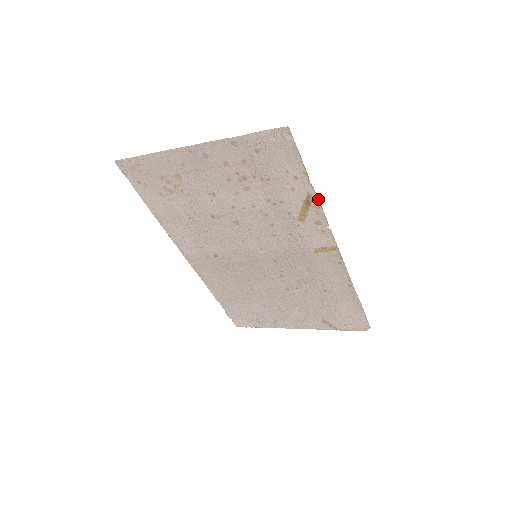
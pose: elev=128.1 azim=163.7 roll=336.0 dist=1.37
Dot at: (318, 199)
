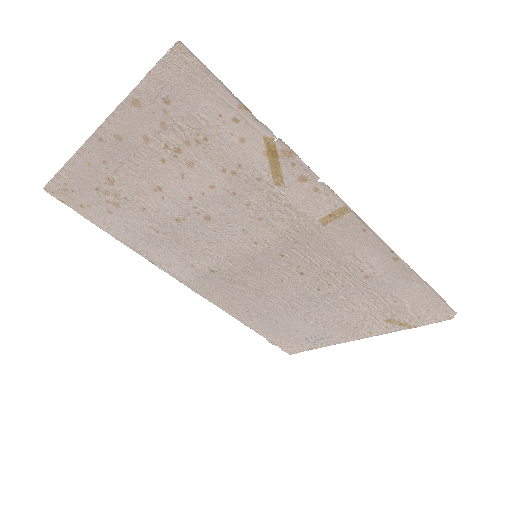
Dot at: (282, 141)
